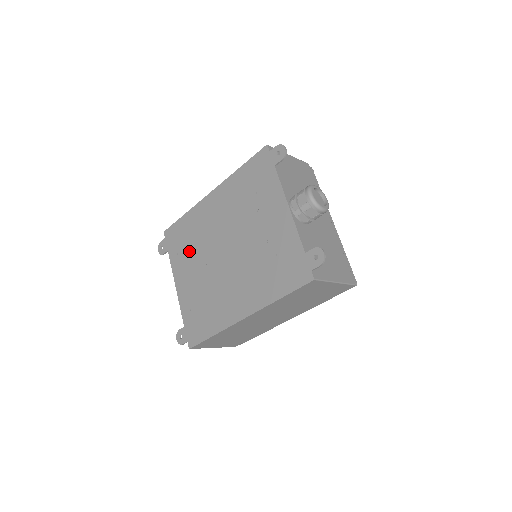
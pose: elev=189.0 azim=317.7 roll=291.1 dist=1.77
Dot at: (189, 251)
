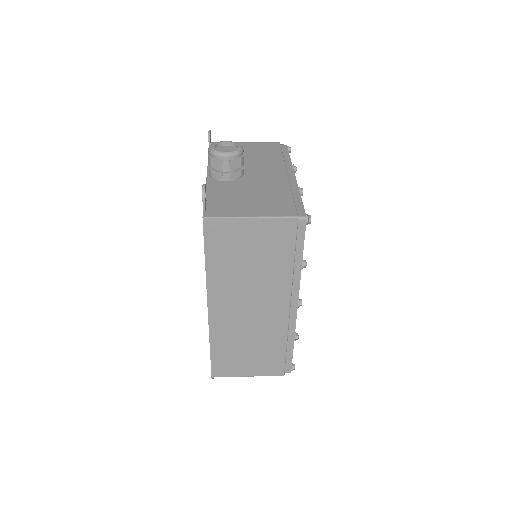
Dot at: occluded
